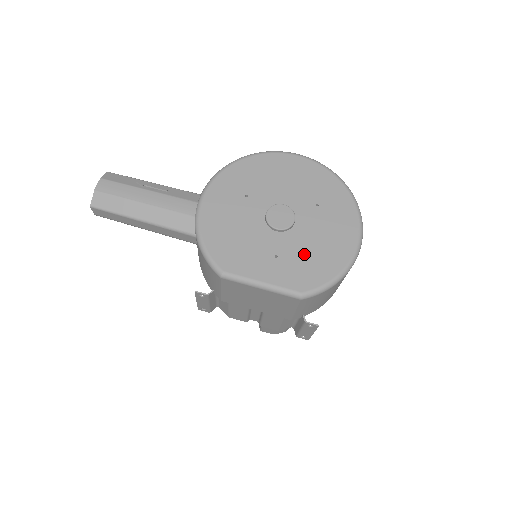
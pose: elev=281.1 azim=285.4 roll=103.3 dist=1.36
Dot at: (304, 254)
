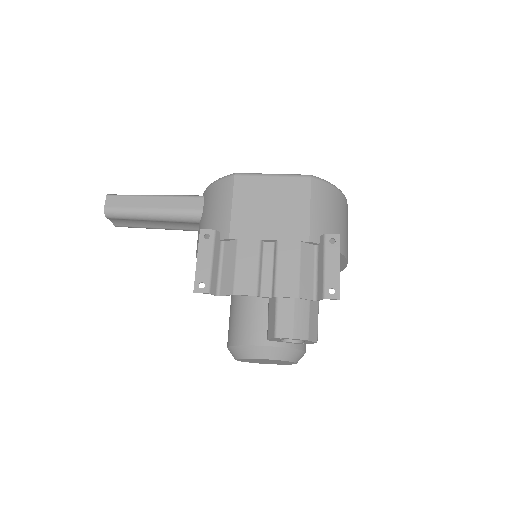
Dot at: occluded
